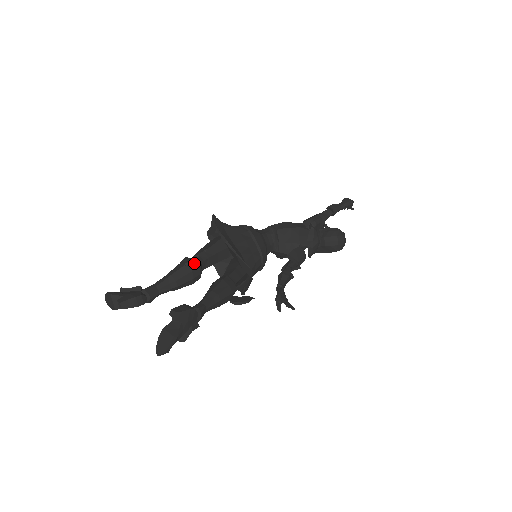
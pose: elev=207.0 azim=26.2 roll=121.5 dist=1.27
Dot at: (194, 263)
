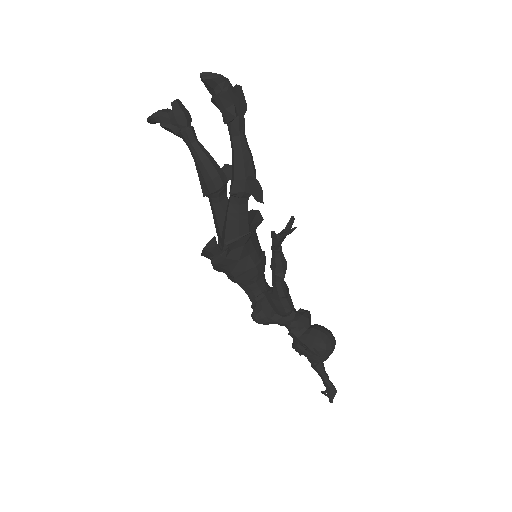
Dot at: (226, 179)
